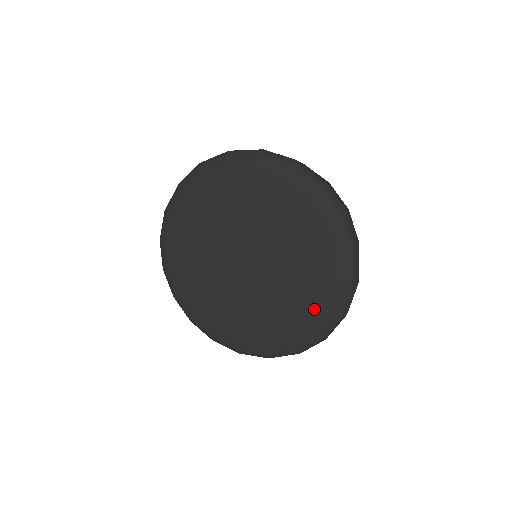
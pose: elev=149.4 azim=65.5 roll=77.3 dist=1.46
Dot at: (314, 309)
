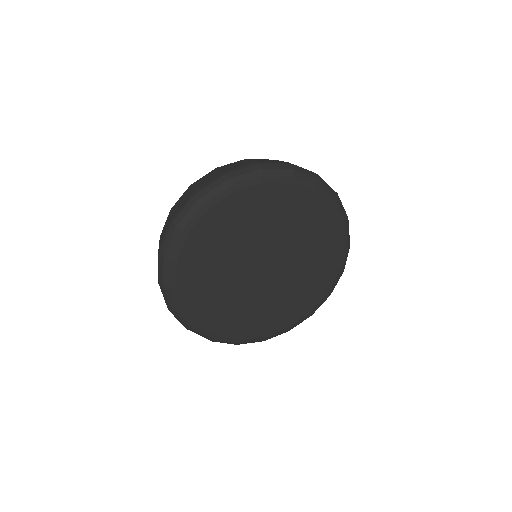
Dot at: (326, 276)
